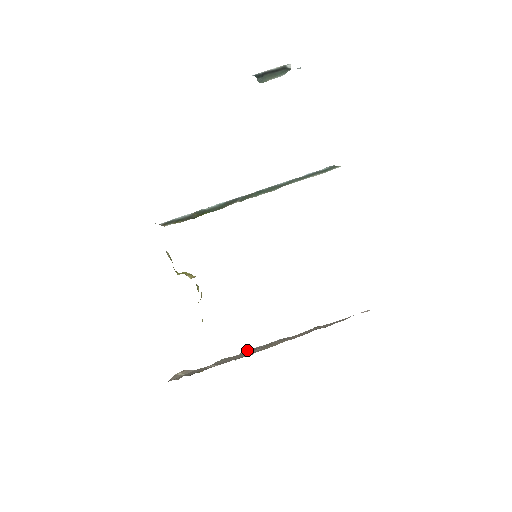
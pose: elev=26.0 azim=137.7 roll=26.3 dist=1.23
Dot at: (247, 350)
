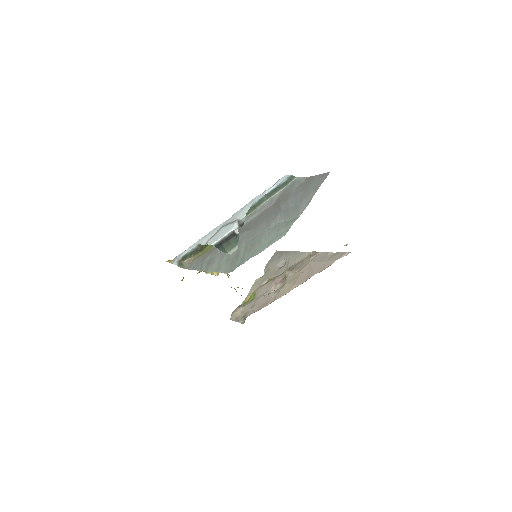
Dot at: (271, 278)
